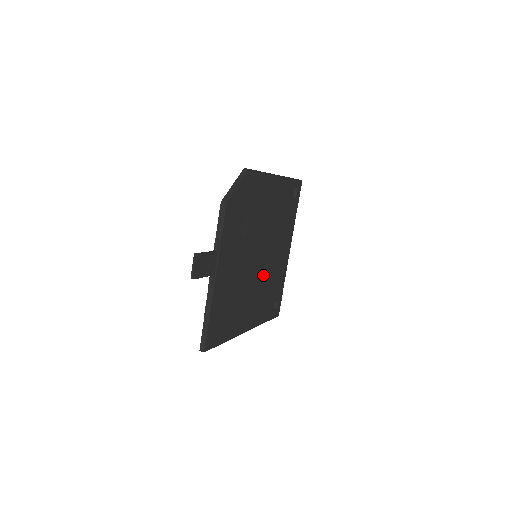
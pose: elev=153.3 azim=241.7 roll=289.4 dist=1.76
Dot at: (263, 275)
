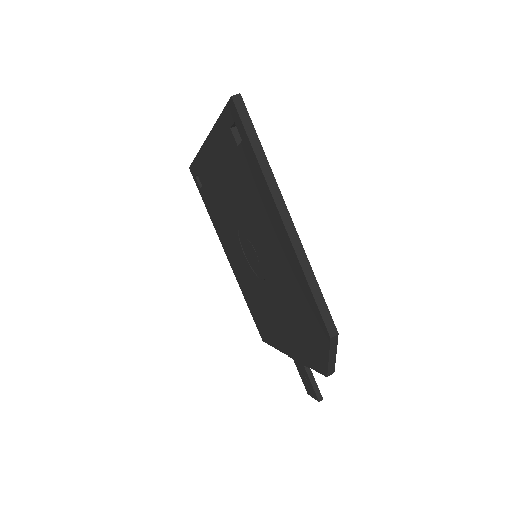
Dot at: occluded
